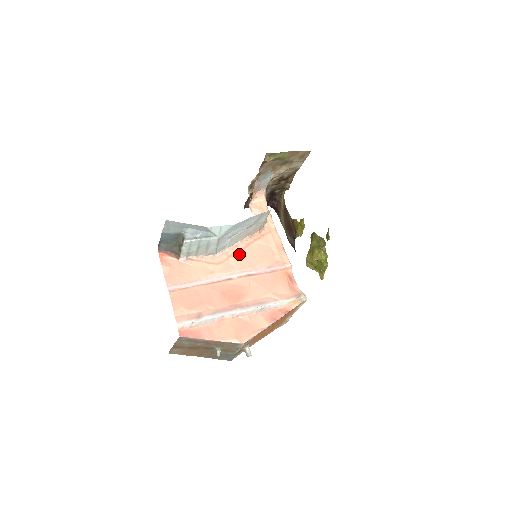
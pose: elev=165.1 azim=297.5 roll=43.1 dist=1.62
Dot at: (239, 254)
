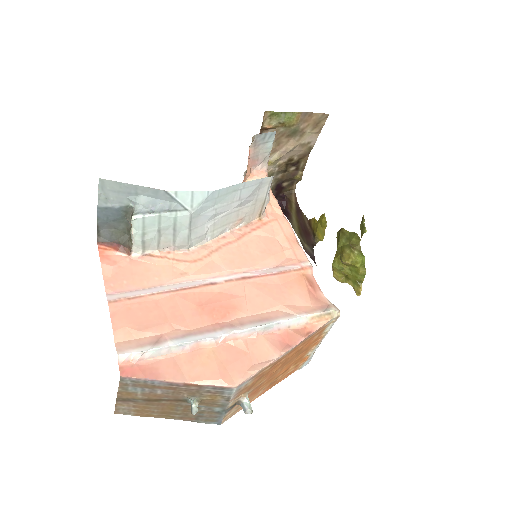
Dot at: (228, 248)
